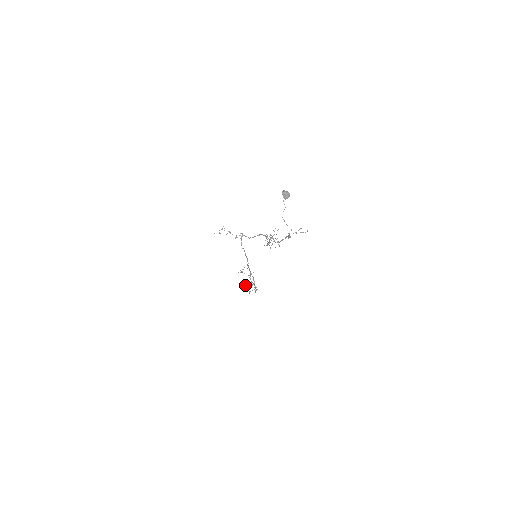
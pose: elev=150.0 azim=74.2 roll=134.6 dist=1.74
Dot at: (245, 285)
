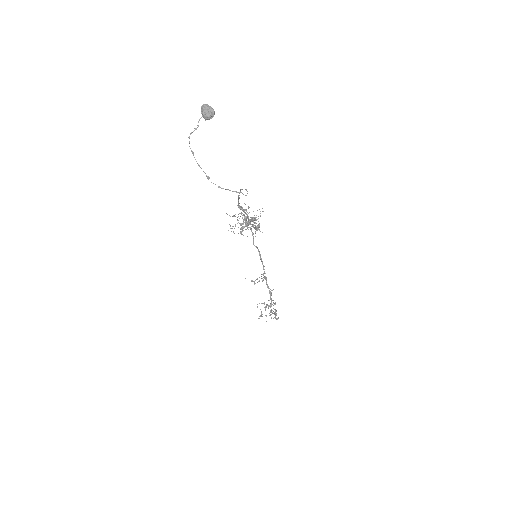
Dot at: occluded
